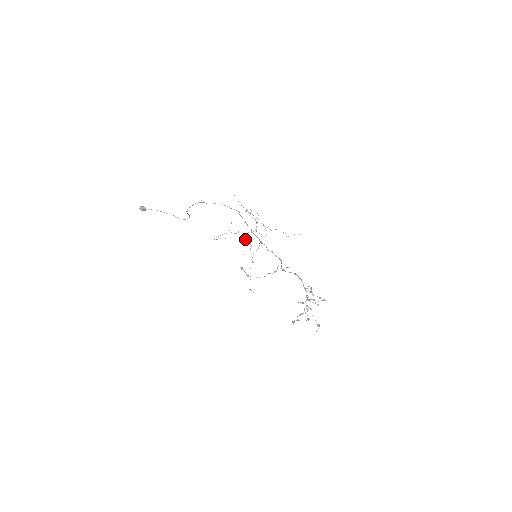
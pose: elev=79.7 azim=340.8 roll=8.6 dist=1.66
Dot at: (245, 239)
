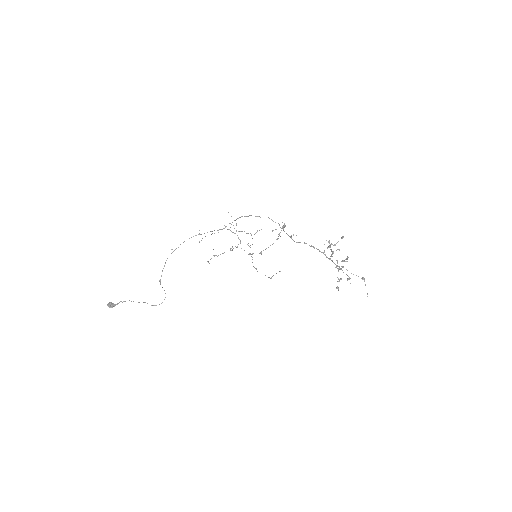
Dot at: occluded
